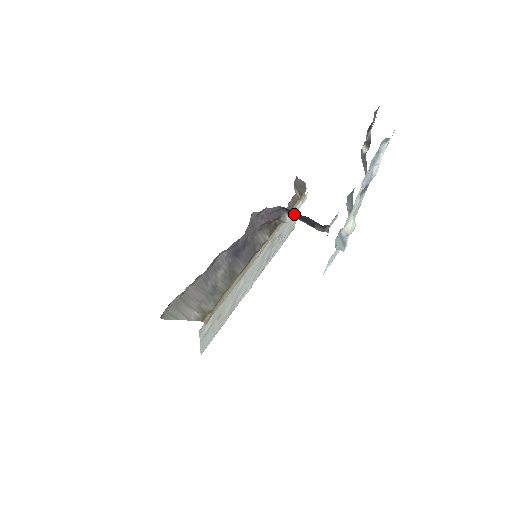
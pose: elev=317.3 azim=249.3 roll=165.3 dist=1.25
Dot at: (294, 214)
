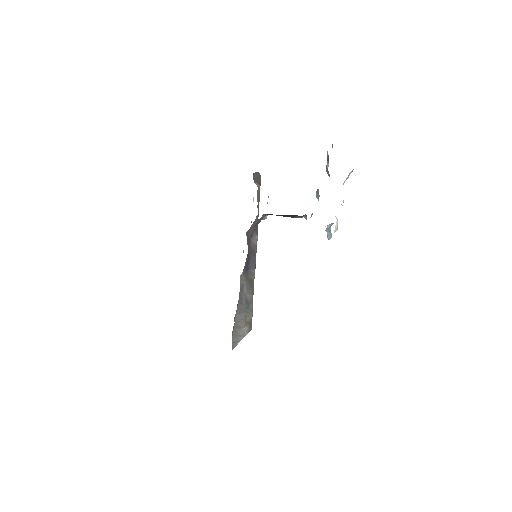
Dot at: occluded
